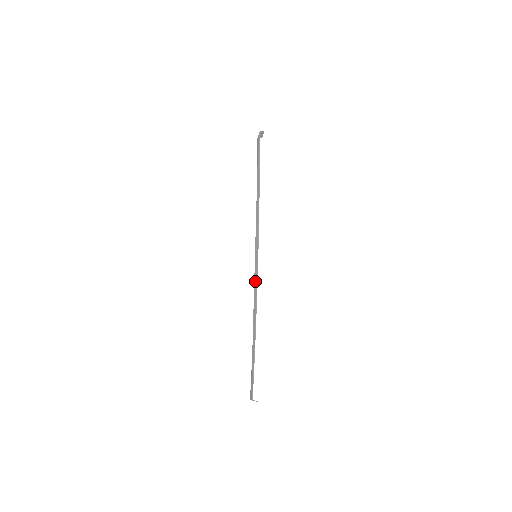
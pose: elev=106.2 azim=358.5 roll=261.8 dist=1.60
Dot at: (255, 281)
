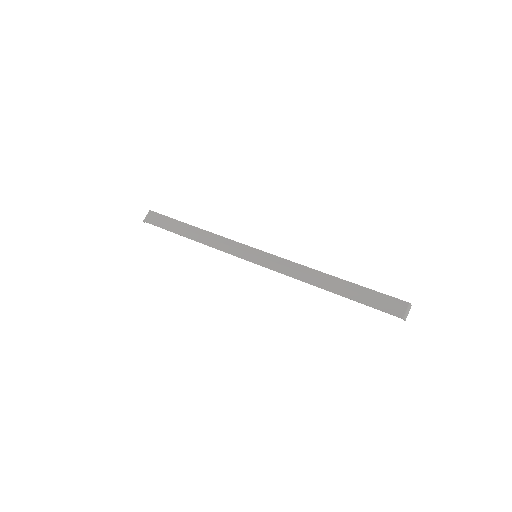
Dot at: (283, 262)
